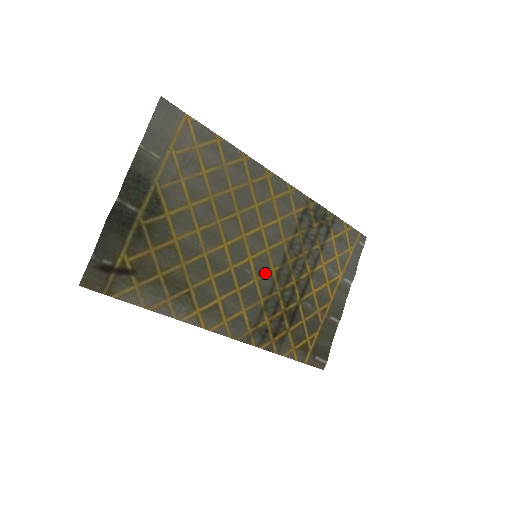
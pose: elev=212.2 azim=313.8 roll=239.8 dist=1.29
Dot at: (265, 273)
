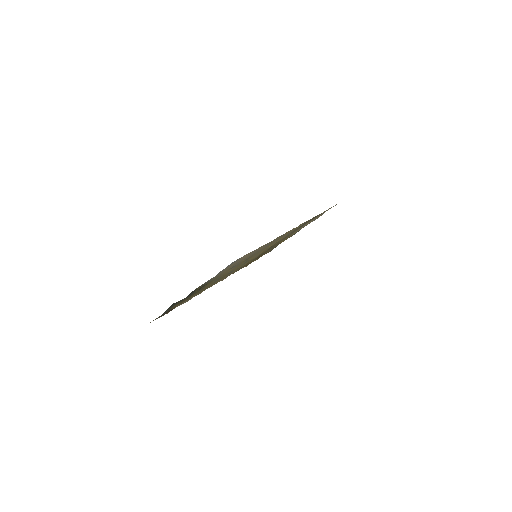
Dot at: occluded
